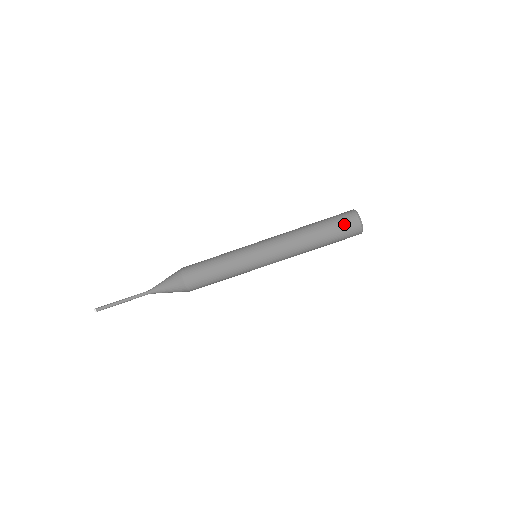
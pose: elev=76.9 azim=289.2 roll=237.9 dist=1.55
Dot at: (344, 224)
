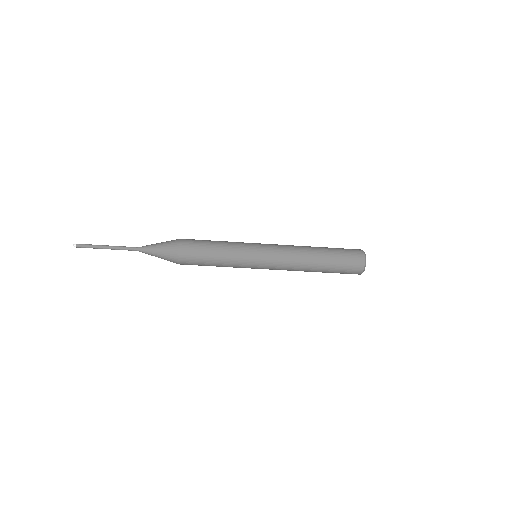
Dot at: (349, 267)
